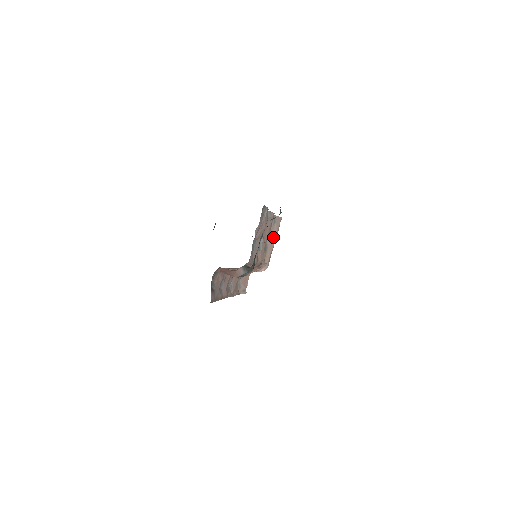
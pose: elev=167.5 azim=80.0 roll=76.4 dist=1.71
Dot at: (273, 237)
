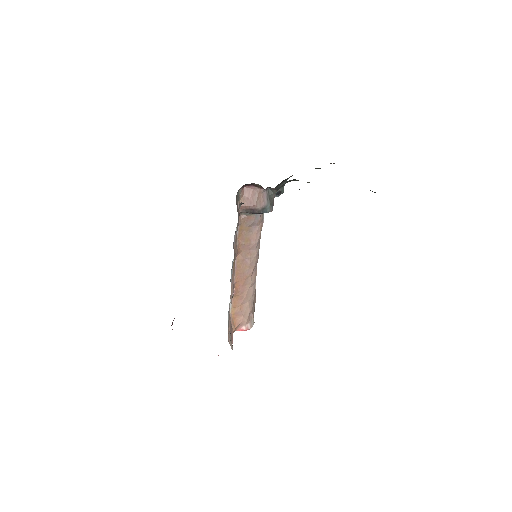
Dot at: occluded
